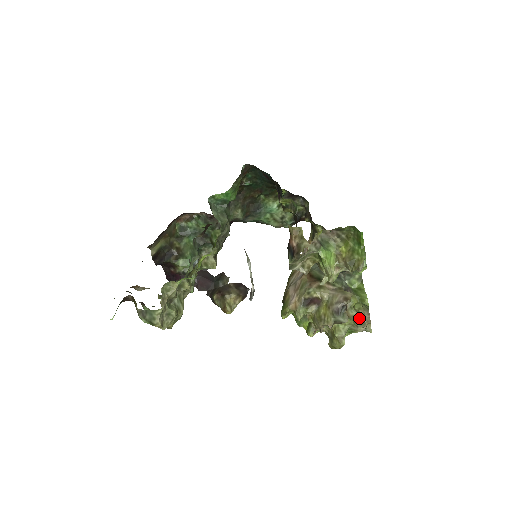
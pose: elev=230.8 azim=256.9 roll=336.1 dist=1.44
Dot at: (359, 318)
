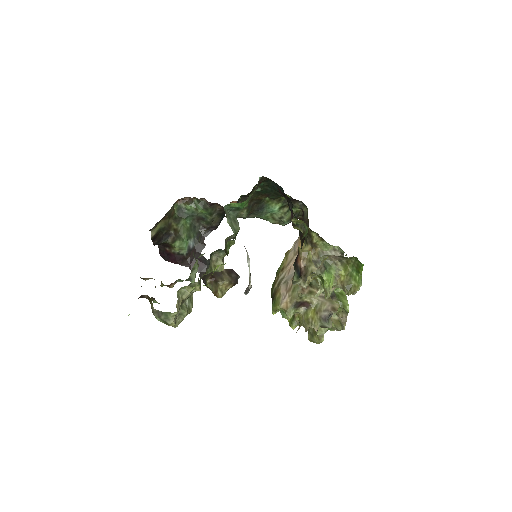
Dot at: (340, 323)
